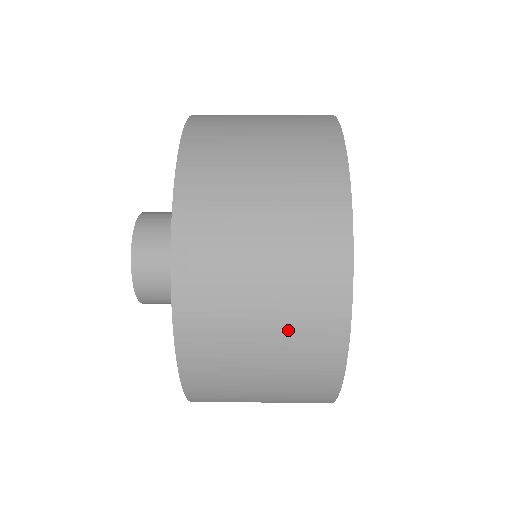
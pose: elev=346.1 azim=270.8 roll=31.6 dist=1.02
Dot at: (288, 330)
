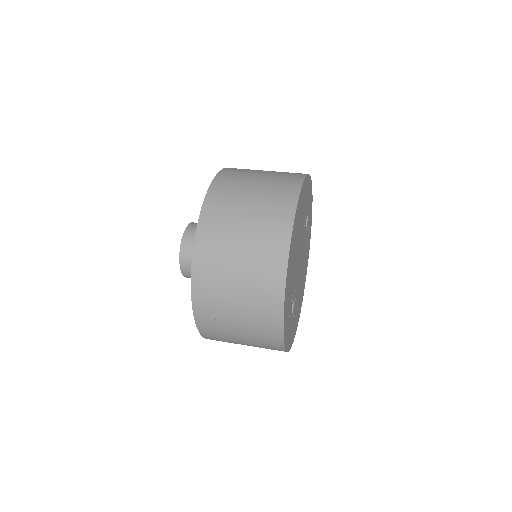
Dot at: (251, 289)
